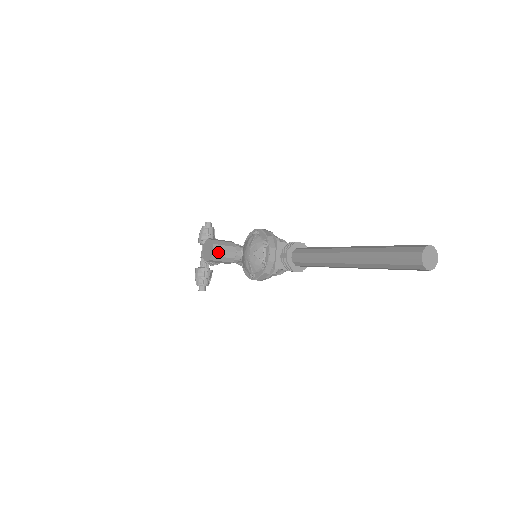
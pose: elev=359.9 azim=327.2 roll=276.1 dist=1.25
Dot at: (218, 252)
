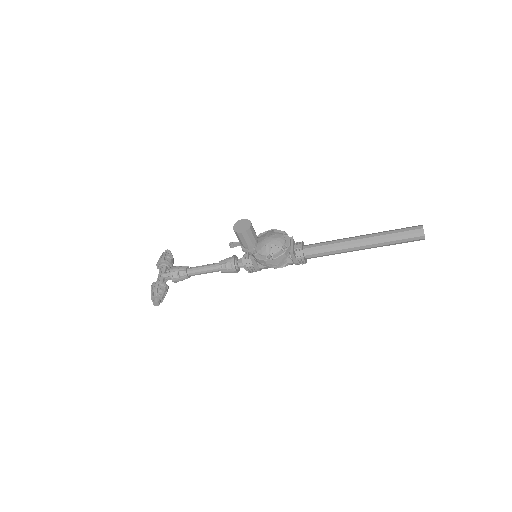
Dot at: (252, 228)
